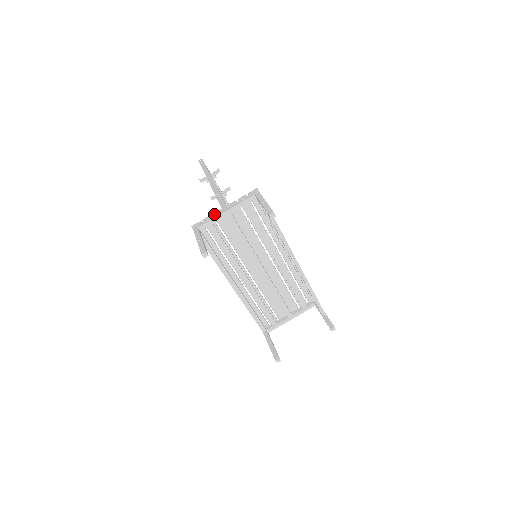
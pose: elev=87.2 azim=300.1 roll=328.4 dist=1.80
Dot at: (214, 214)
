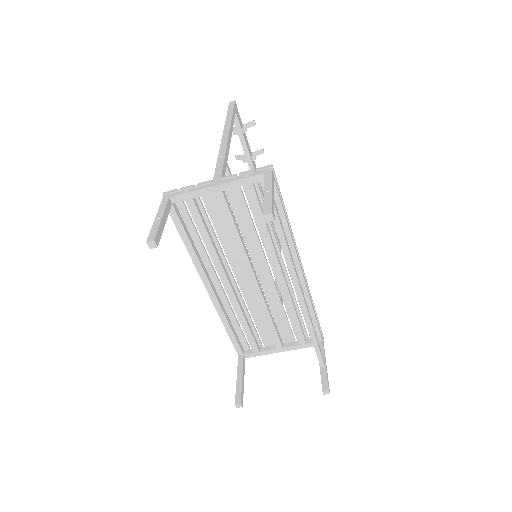
Dot at: (199, 184)
